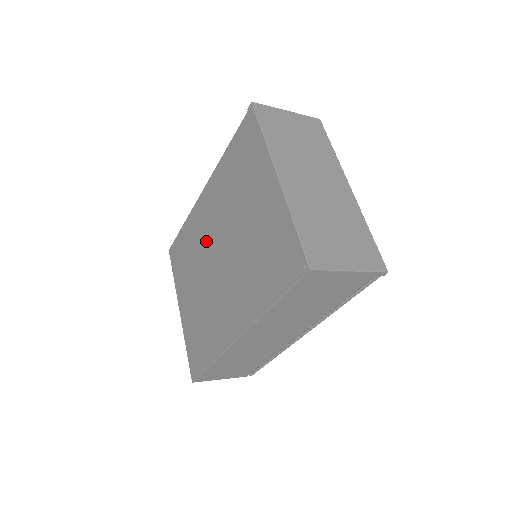
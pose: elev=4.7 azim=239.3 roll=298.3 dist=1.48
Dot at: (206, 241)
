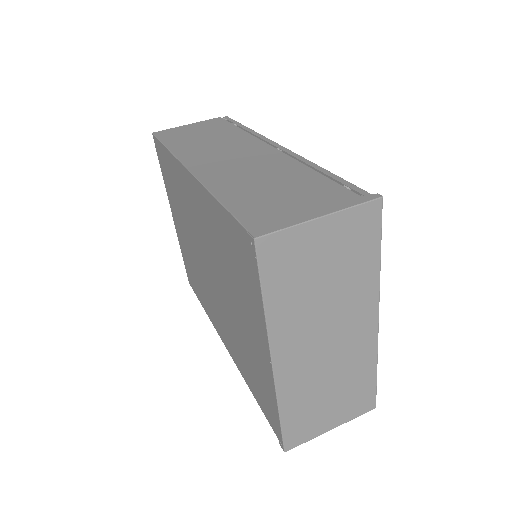
Dot at: (195, 228)
